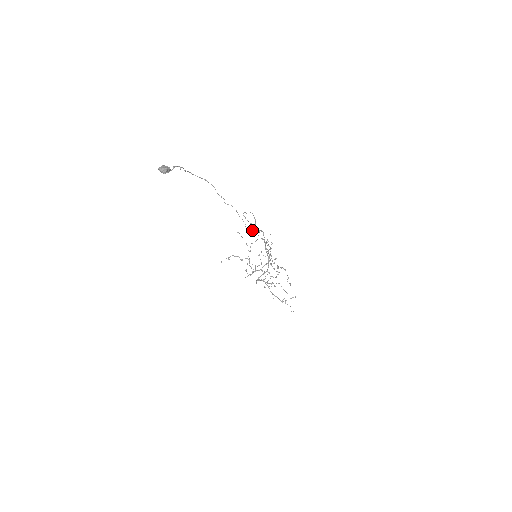
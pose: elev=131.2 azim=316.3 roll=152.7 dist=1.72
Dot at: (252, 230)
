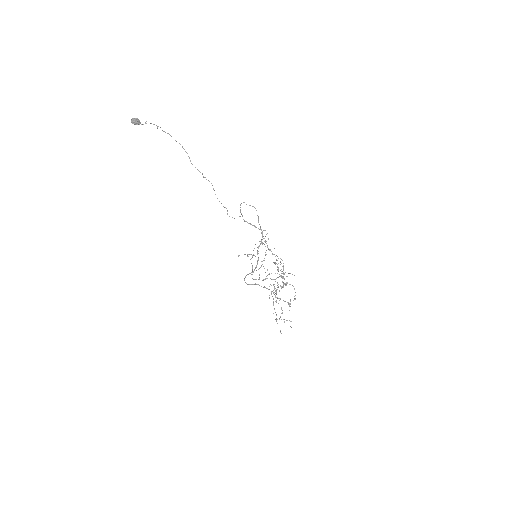
Dot at: occluded
